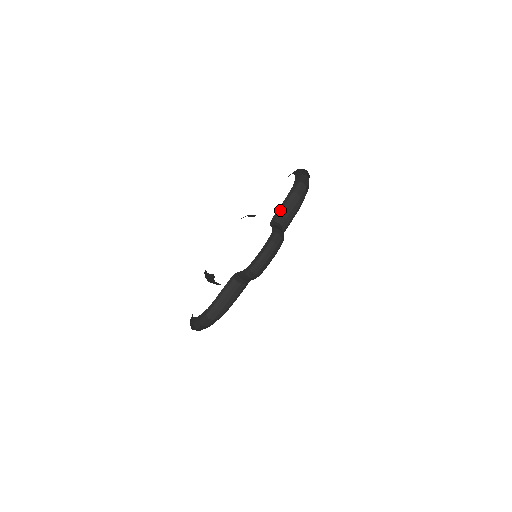
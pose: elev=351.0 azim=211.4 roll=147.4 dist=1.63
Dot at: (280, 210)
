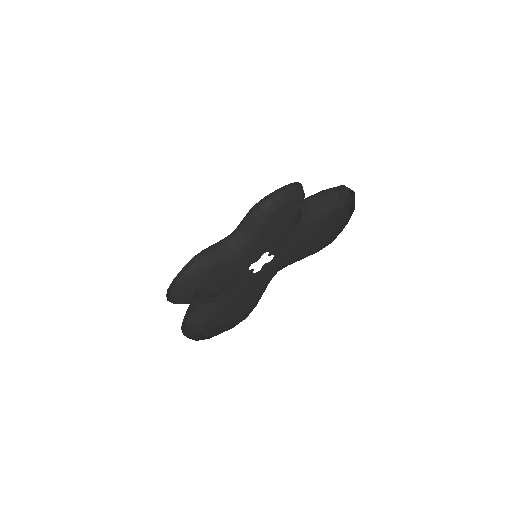
Dot at: (239, 225)
